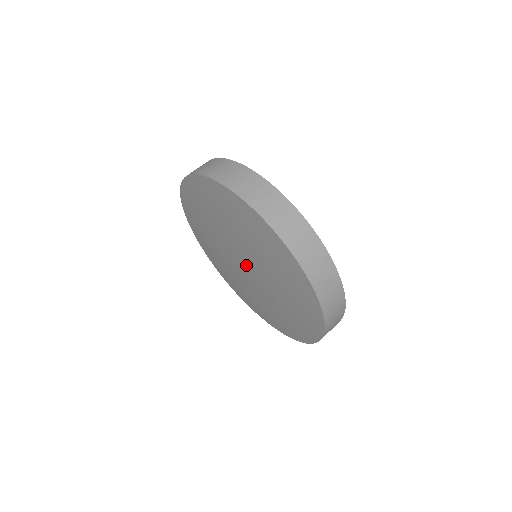
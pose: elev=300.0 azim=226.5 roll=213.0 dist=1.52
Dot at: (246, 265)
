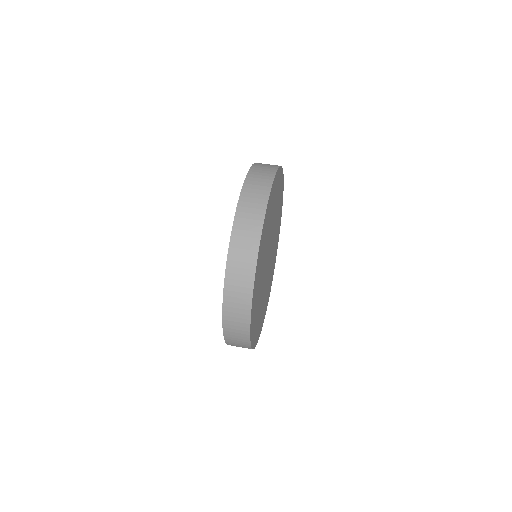
Dot at: occluded
